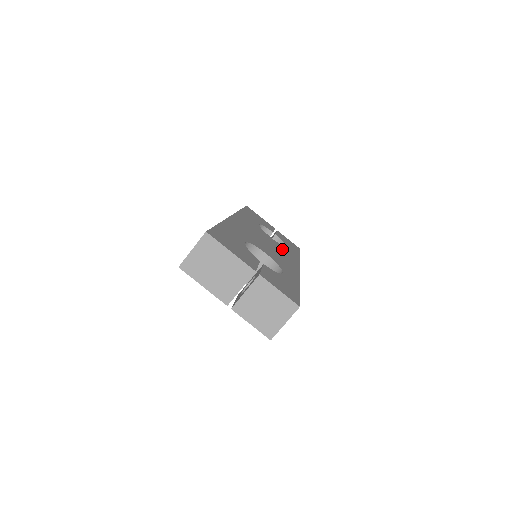
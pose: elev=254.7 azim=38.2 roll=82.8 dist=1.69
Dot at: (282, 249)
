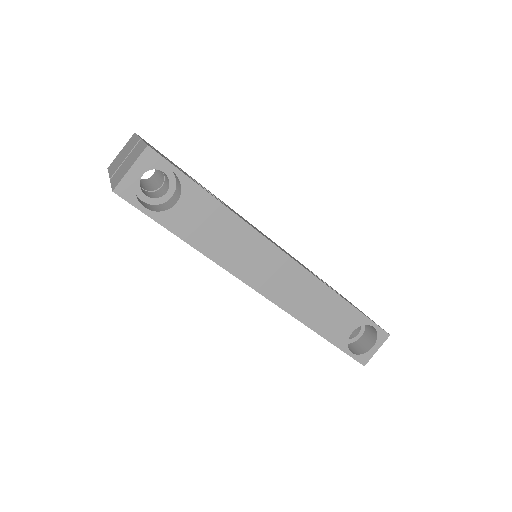
Dot at: occluded
